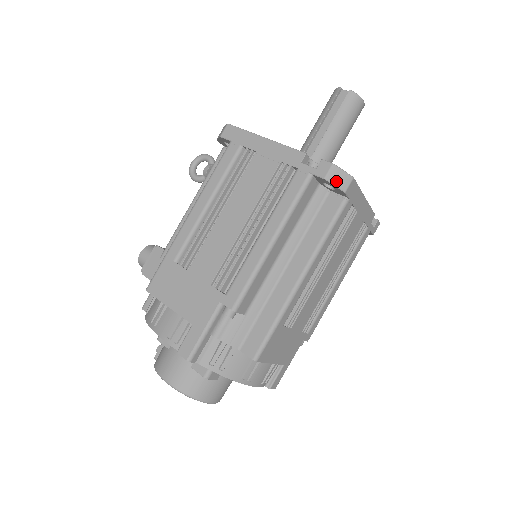
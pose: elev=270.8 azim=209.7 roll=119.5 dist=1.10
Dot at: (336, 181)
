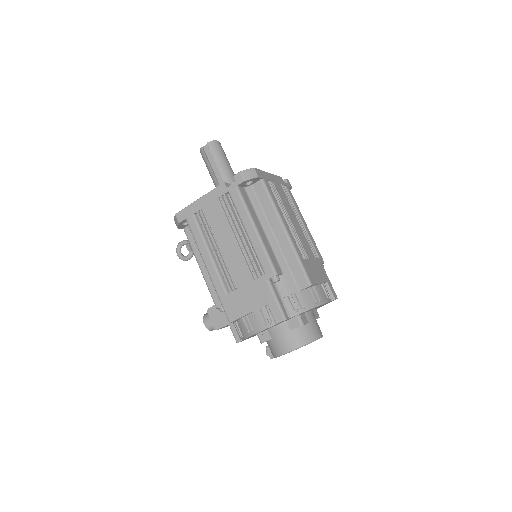
Dot at: (249, 177)
